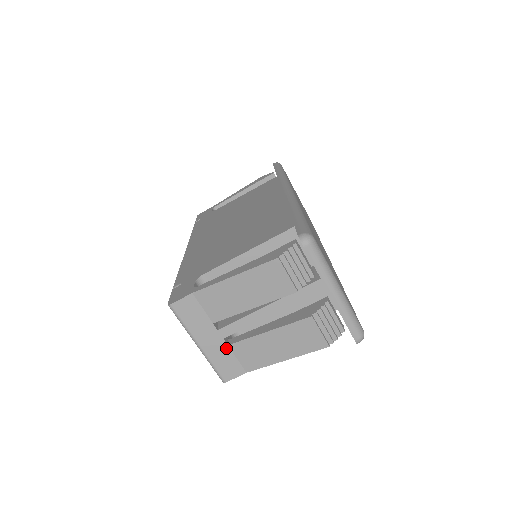
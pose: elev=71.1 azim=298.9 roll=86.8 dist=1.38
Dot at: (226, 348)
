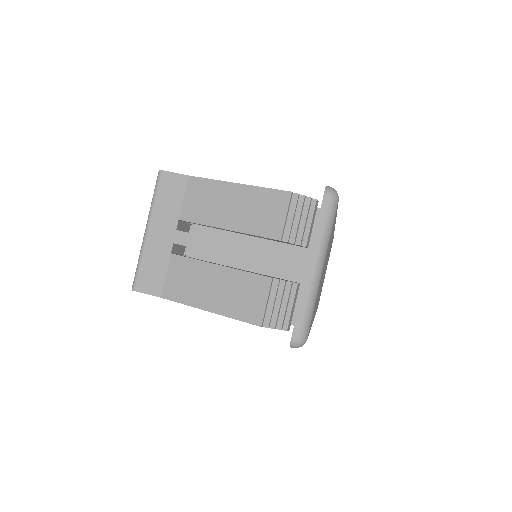
Dot at: (167, 255)
